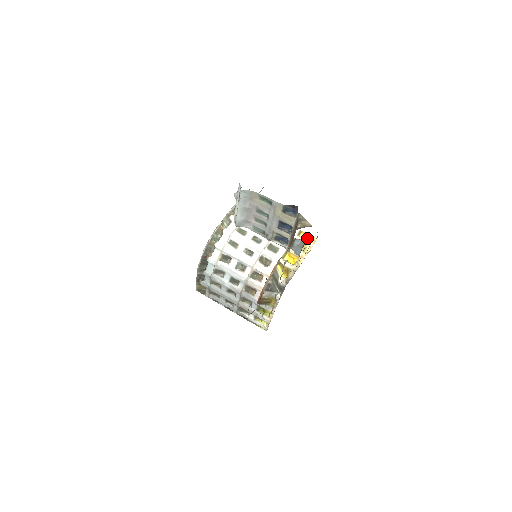
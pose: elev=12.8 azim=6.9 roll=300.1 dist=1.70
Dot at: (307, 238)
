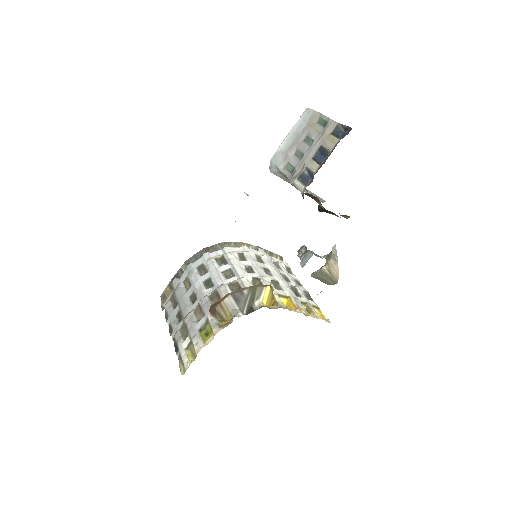
Dot at: occluded
